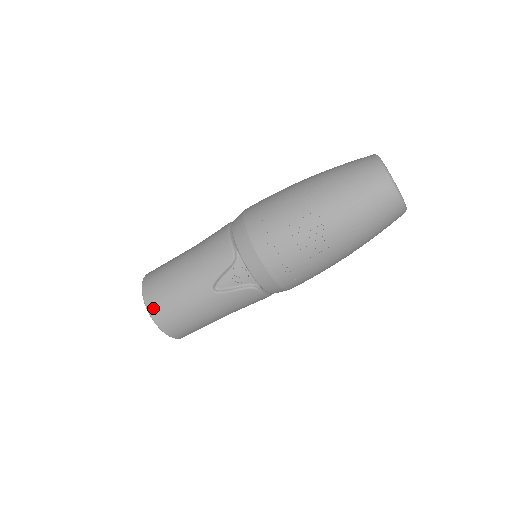
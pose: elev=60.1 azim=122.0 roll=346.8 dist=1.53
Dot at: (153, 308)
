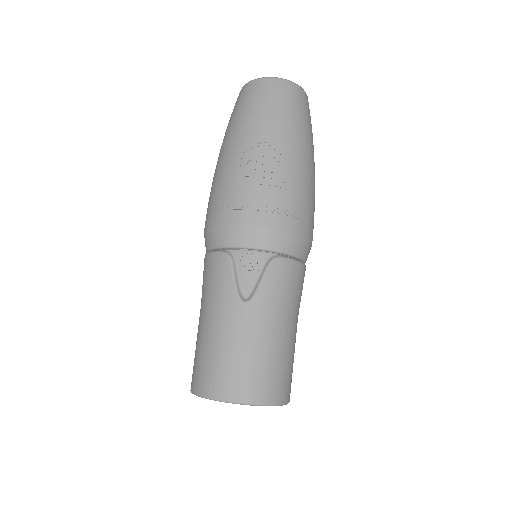
Dot at: (218, 390)
